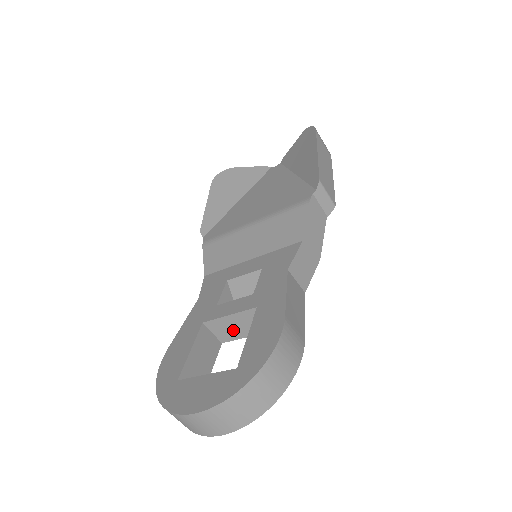
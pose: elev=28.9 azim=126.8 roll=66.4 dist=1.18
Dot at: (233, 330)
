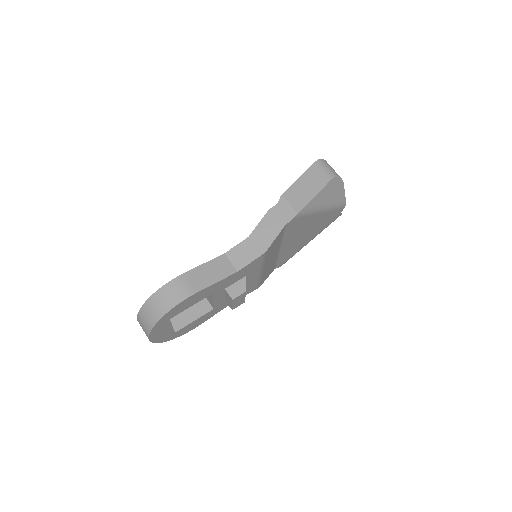
Dot at: (208, 296)
